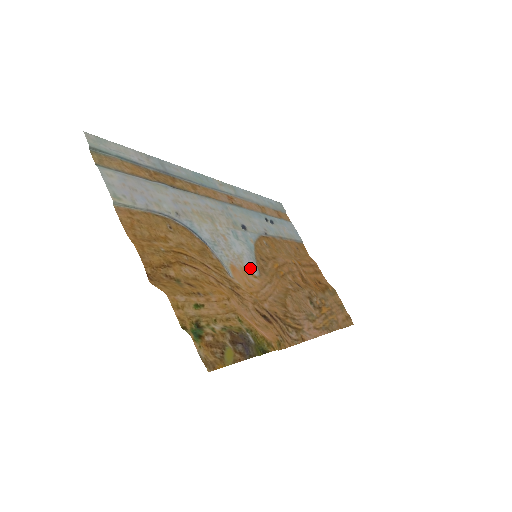
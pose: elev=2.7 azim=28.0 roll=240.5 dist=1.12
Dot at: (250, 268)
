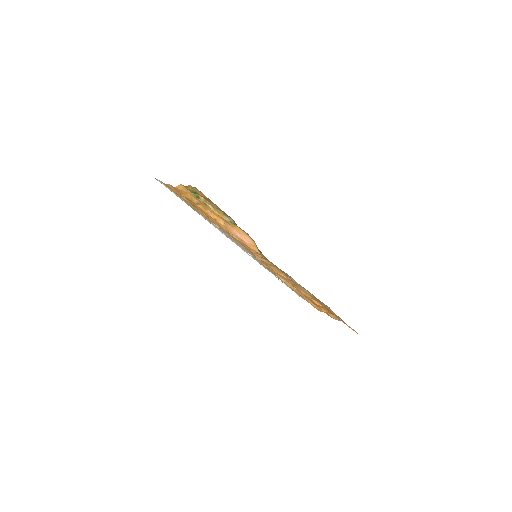
Dot at: occluded
